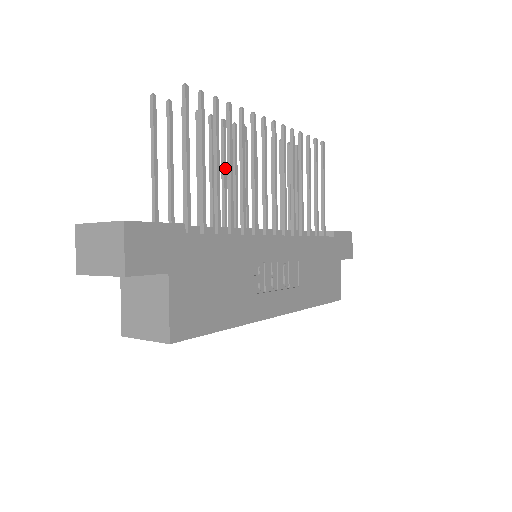
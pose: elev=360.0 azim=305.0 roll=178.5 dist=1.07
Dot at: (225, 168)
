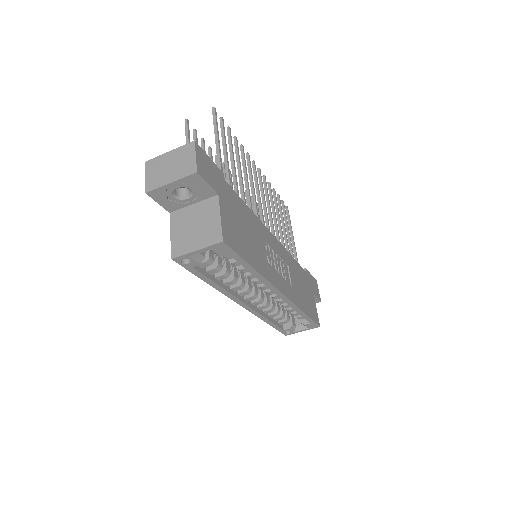
Dot at: occluded
